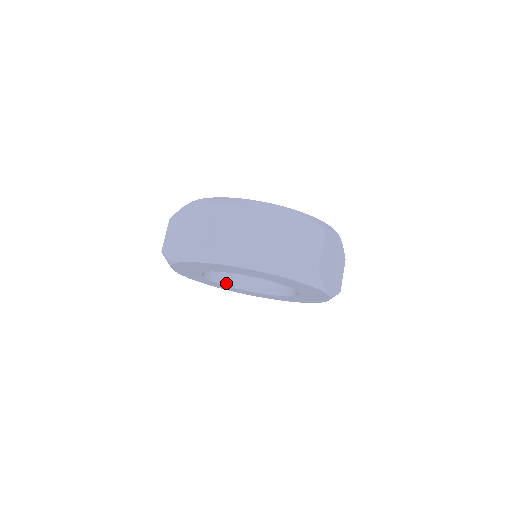
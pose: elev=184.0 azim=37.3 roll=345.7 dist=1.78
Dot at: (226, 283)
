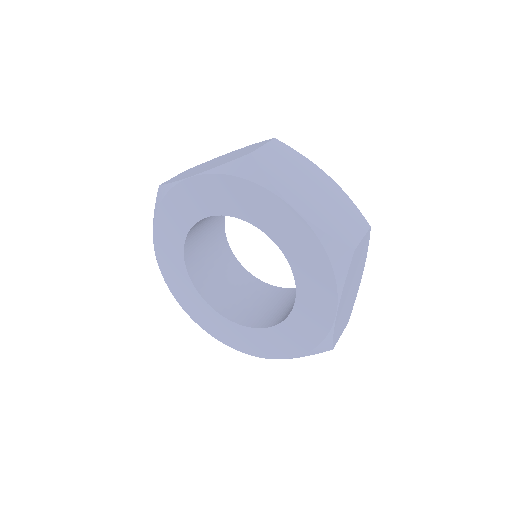
Dot at: (195, 283)
